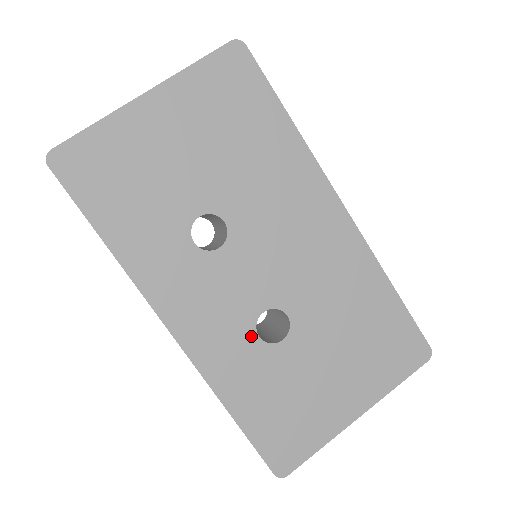
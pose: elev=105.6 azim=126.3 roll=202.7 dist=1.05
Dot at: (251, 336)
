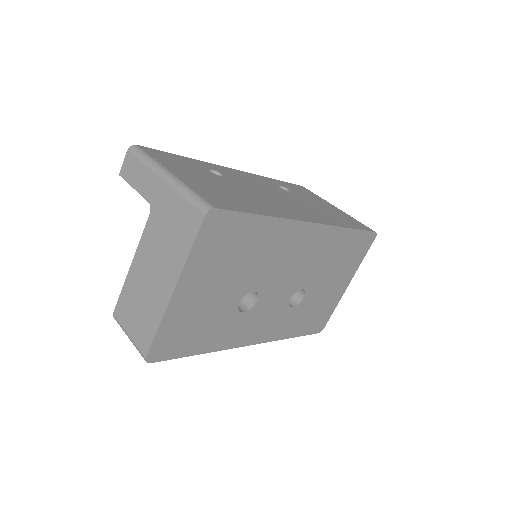
Dot at: (289, 311)
